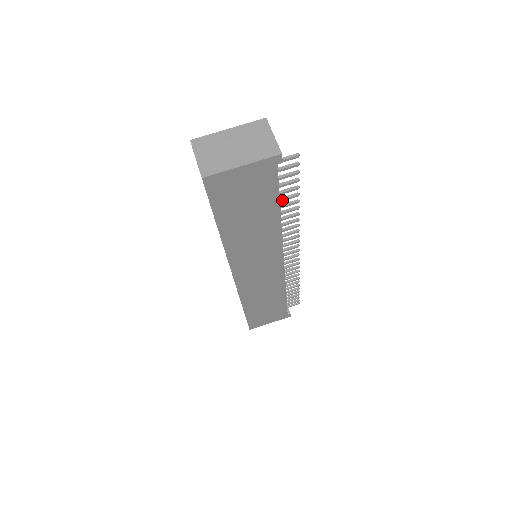
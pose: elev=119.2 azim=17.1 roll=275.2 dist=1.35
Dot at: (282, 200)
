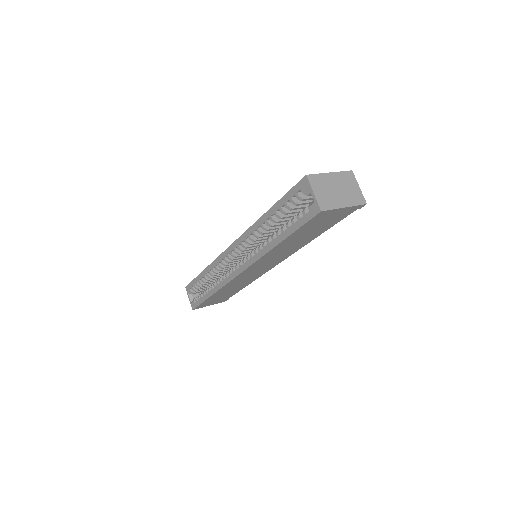
Dot at: occluded
